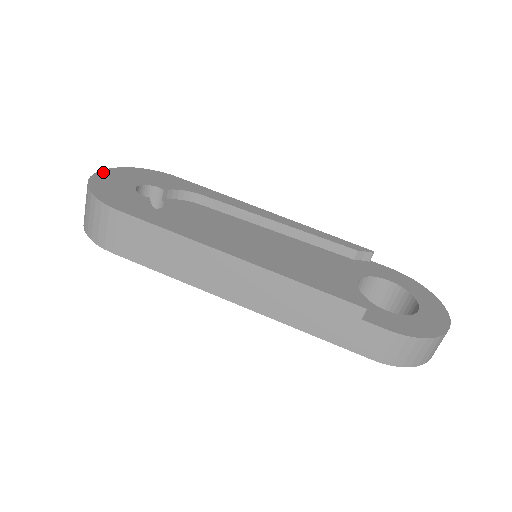
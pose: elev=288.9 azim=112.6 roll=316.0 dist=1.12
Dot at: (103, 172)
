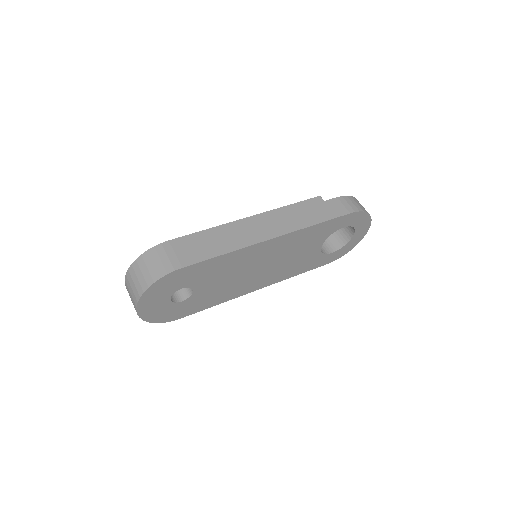
Dot at: occluded
